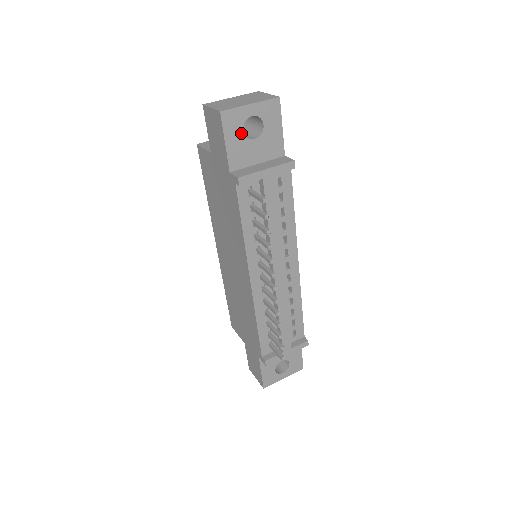
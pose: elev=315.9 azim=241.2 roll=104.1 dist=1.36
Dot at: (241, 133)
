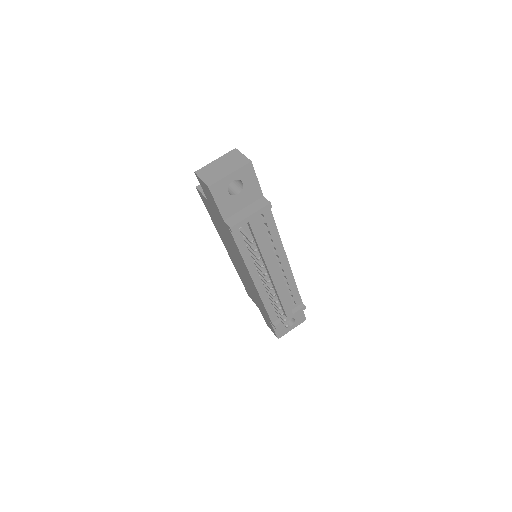
Dot at: (227, 194)
